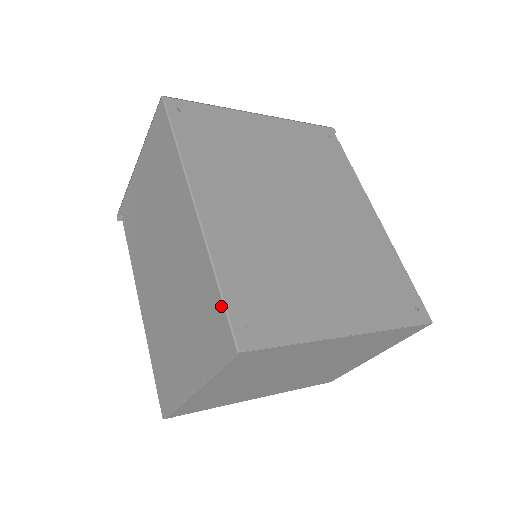
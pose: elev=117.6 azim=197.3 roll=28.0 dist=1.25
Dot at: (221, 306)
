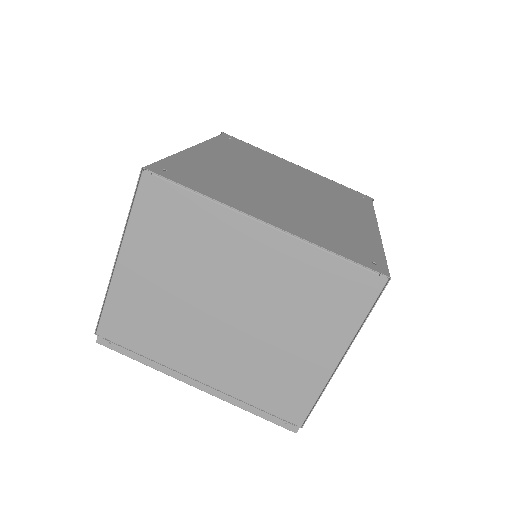
Dot at: occluded
